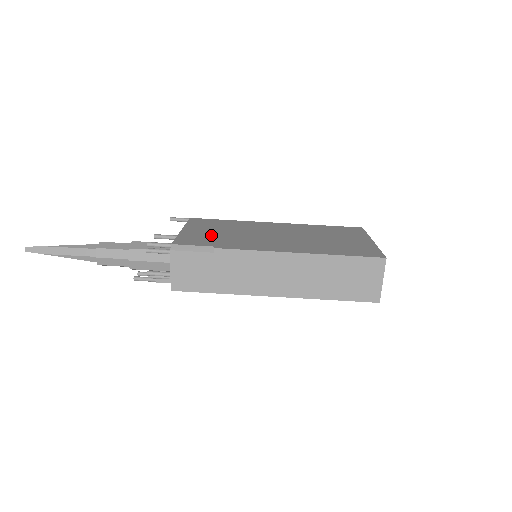
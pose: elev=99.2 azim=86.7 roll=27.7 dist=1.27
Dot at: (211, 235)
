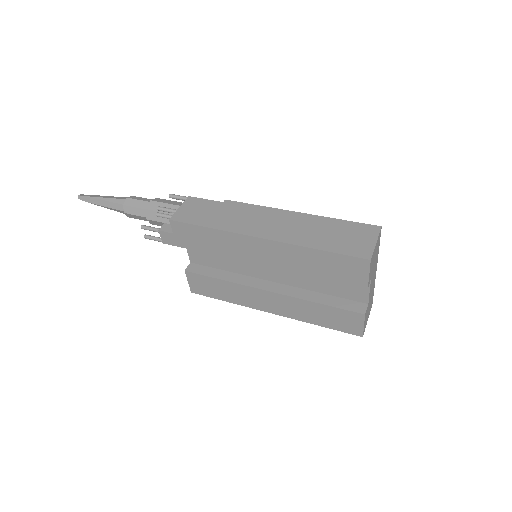
Dot at: occluded
